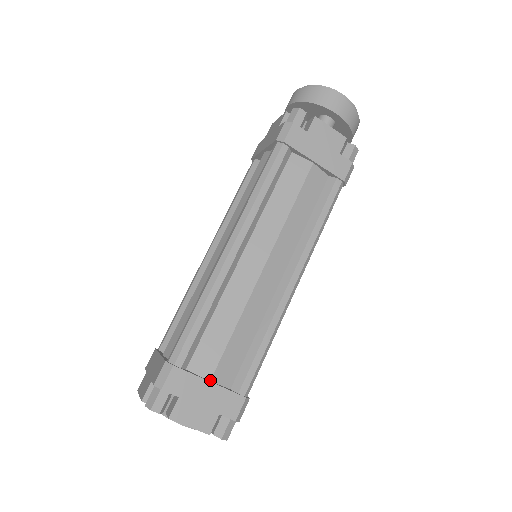
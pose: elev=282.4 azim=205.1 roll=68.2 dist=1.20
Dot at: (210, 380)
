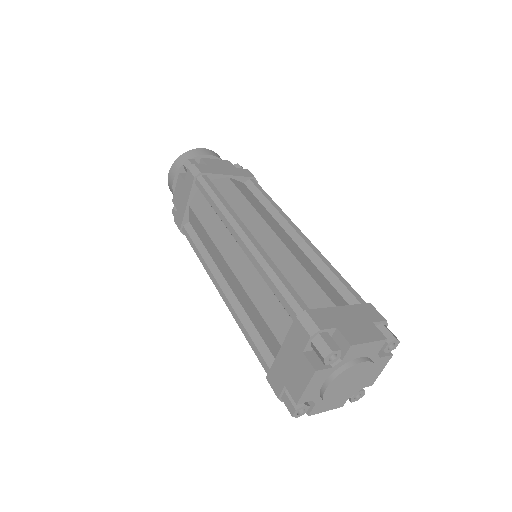
Dot at: (337, 308)
